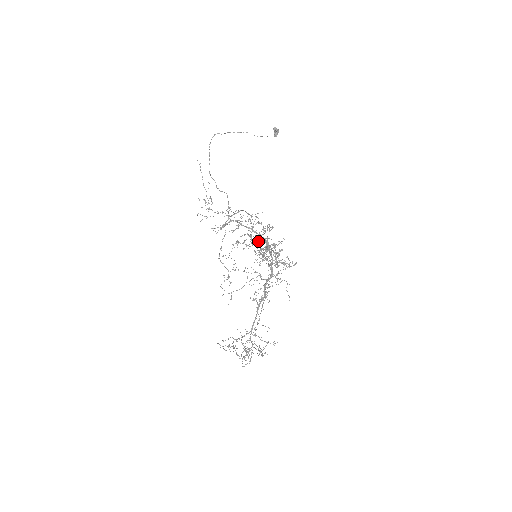
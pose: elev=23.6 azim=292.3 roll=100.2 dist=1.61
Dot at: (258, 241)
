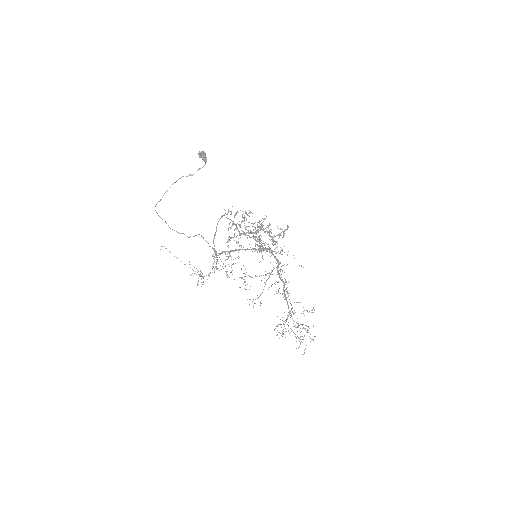
Dot at: (245, 229)
